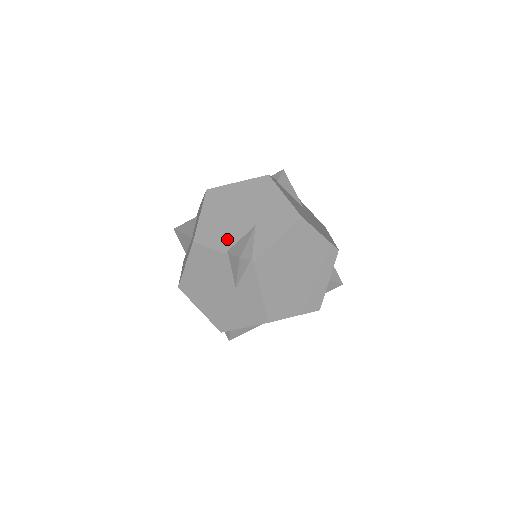
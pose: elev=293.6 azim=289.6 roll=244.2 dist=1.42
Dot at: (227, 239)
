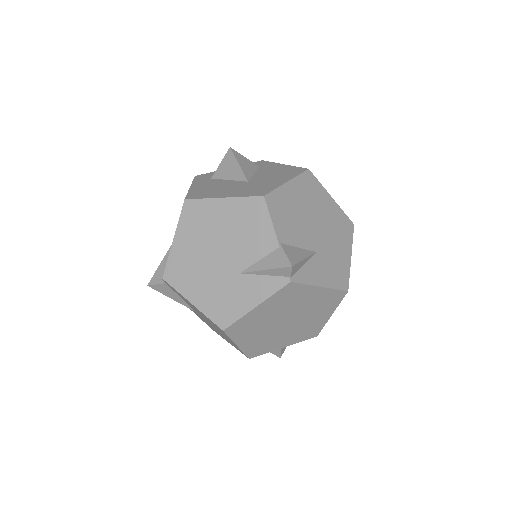
Dot at: (289, 233)
